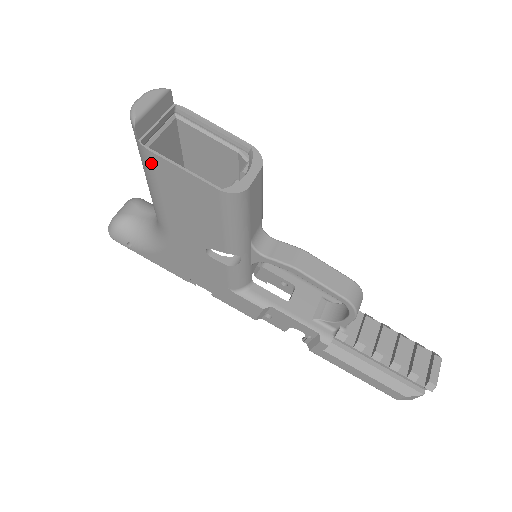
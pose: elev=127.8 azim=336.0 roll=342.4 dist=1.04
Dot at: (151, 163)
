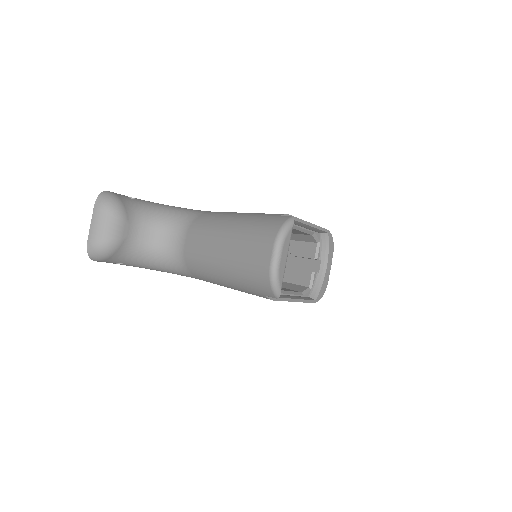
Dot at: occluded
